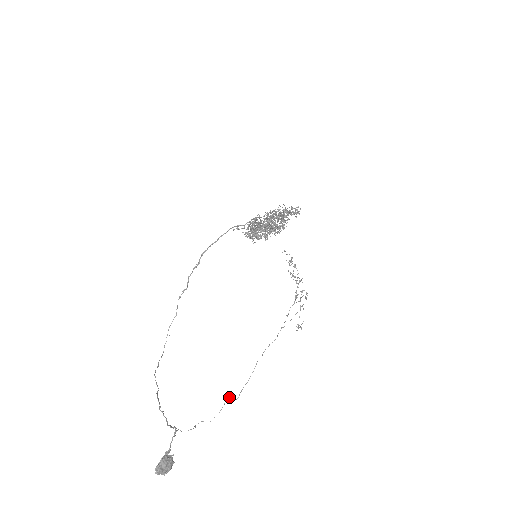
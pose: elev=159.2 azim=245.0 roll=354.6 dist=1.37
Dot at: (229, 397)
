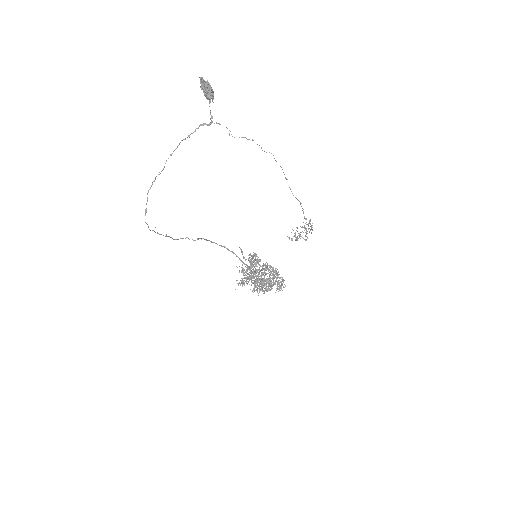
Dot at: (266, 152)
